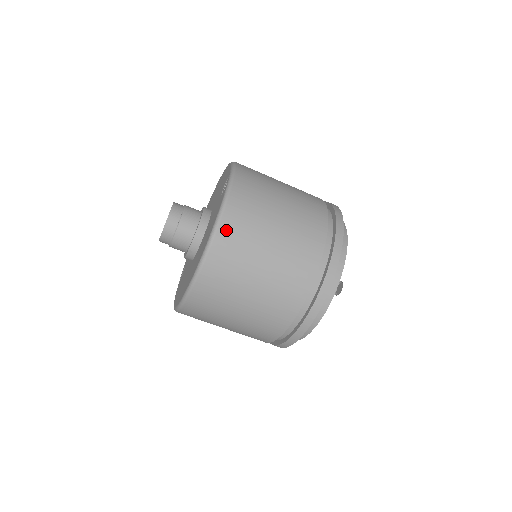
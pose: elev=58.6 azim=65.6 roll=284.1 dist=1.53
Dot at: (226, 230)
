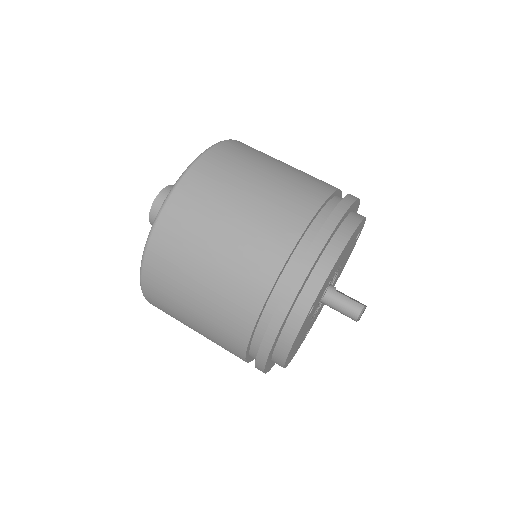
Dot at: occluded
